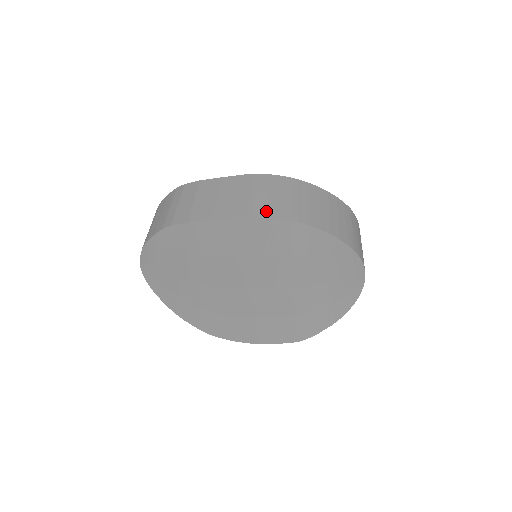
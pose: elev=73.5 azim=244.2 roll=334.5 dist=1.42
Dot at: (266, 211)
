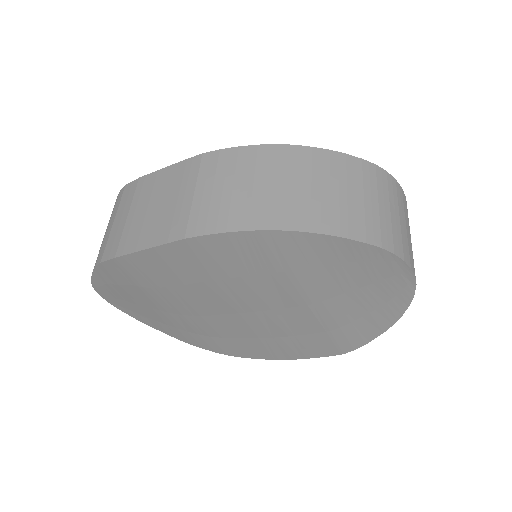
Dot at: (214, 222)
